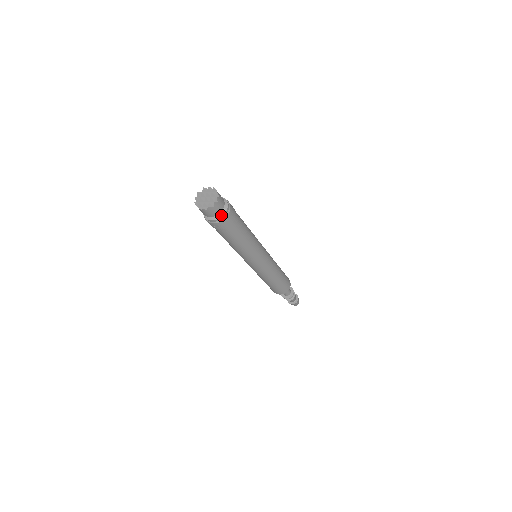
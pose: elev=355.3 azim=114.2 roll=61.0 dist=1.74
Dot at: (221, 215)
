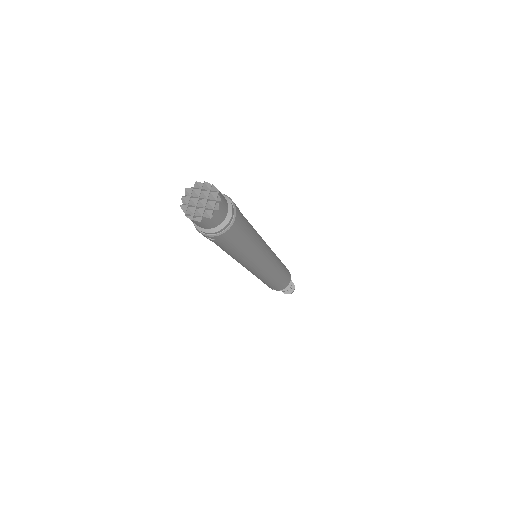
Dot at: (221, 226)
